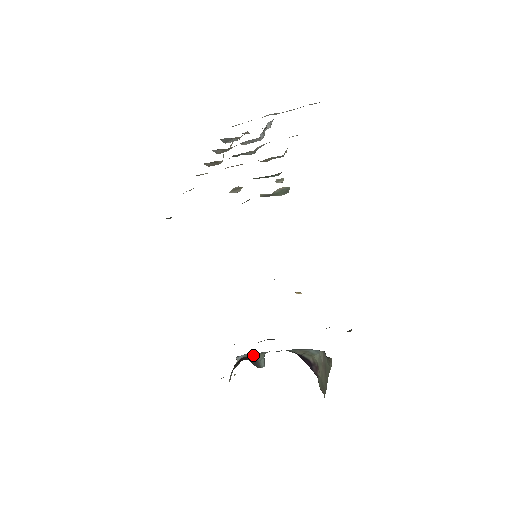
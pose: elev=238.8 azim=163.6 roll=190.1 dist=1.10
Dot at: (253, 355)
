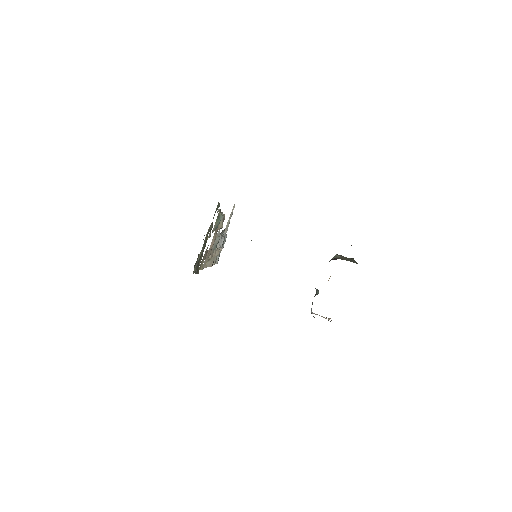
Dot at: occluded
